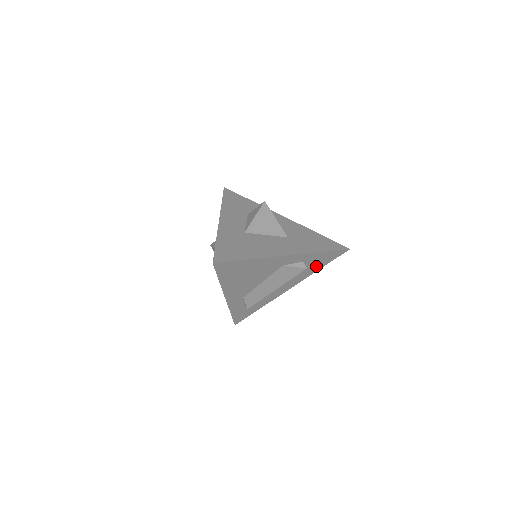
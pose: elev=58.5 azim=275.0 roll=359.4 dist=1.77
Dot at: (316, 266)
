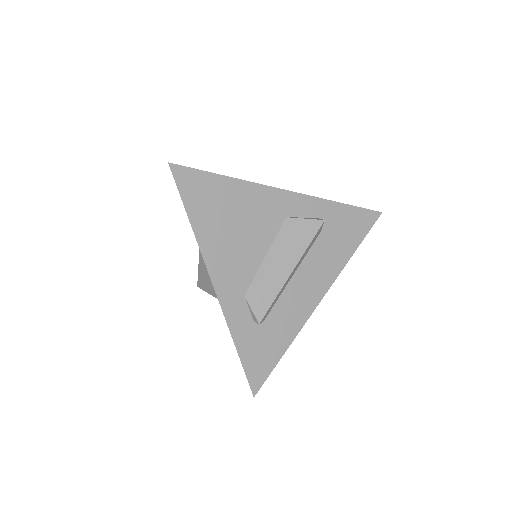
Dot at: (344, 243)
